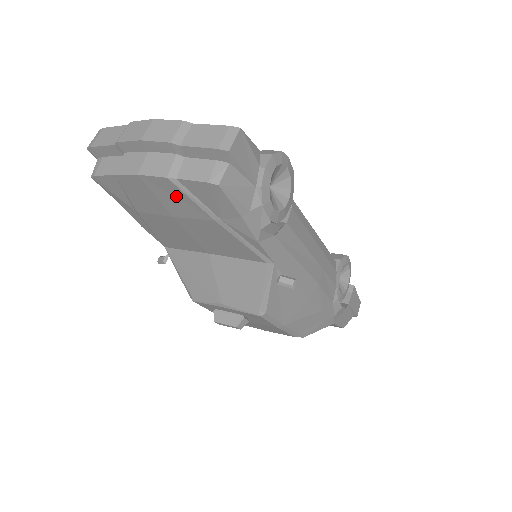
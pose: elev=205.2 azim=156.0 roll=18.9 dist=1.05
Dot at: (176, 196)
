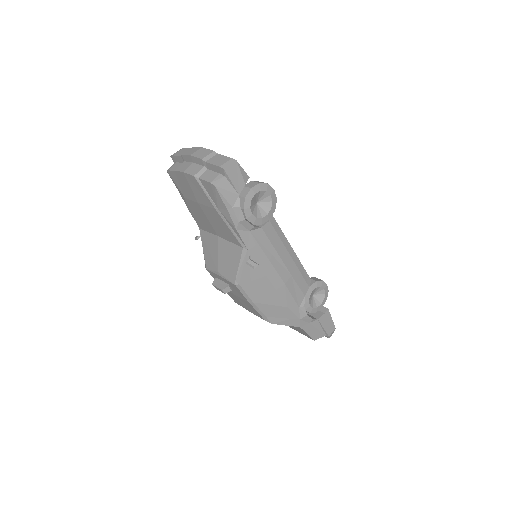
Dot at: (198, 189)
